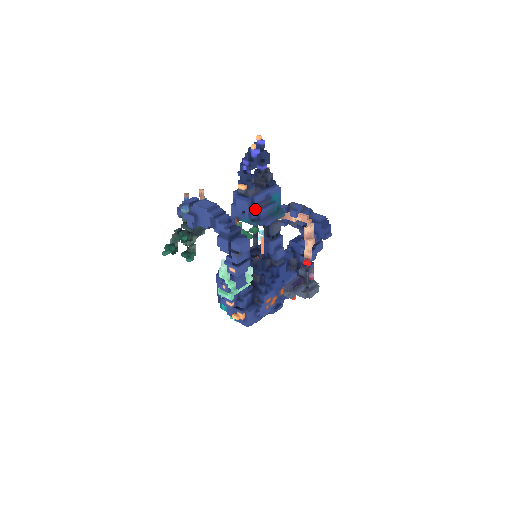
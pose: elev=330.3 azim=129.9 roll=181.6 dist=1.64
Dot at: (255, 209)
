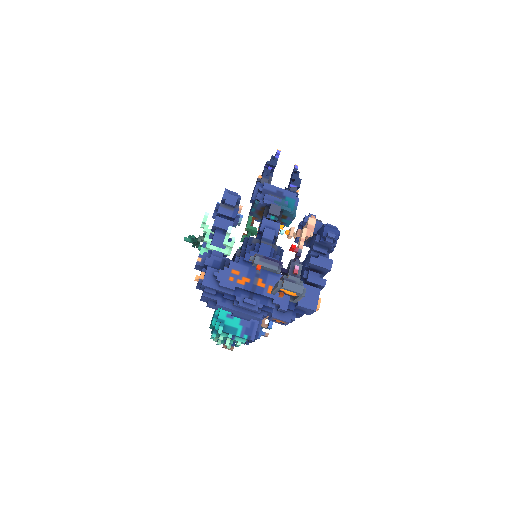
Dot at: (261, 193)
